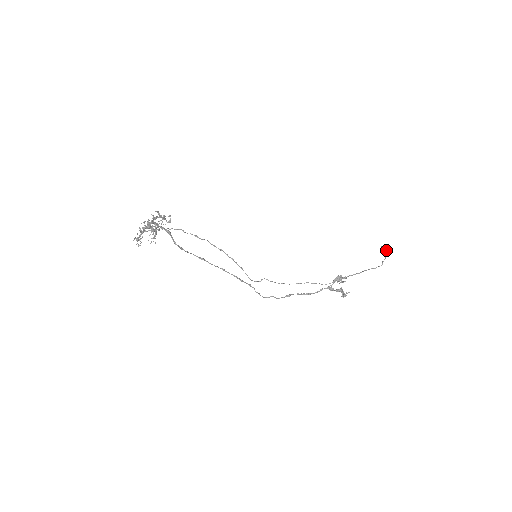
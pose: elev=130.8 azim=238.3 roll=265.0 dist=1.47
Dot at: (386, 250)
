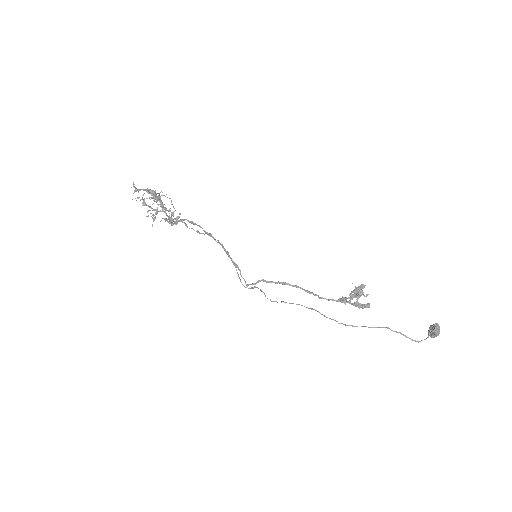
Dot at: (434, 325)
